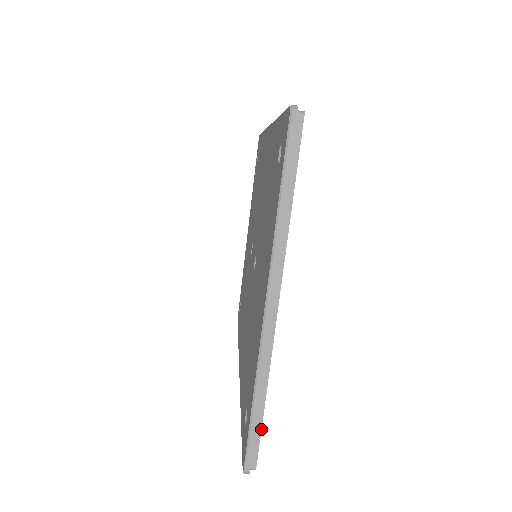
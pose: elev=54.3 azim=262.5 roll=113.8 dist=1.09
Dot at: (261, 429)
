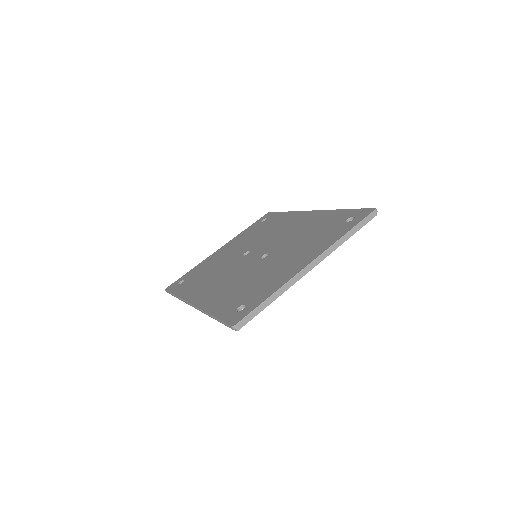
Dot at: occluded
